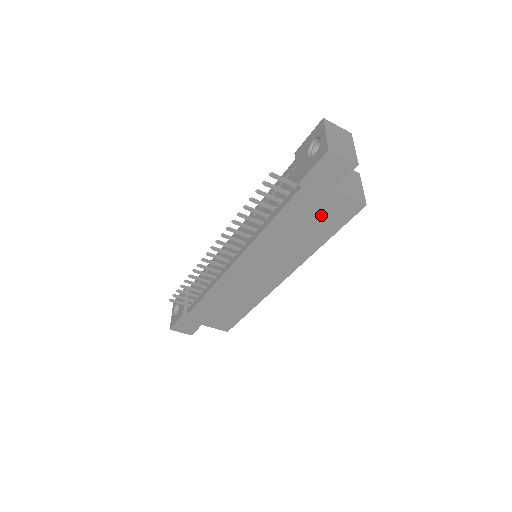
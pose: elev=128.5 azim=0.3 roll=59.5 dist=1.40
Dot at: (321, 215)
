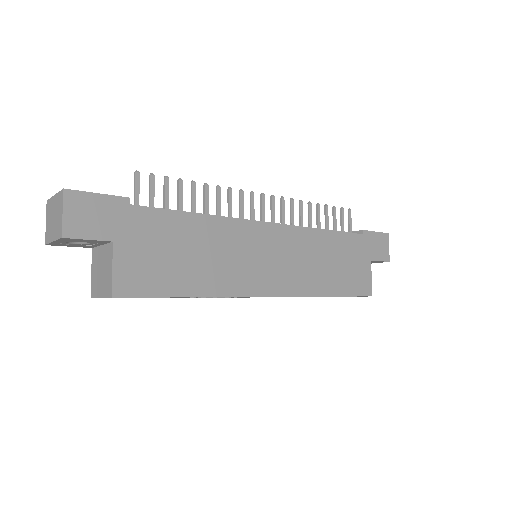
Dot at: (351, 268)
